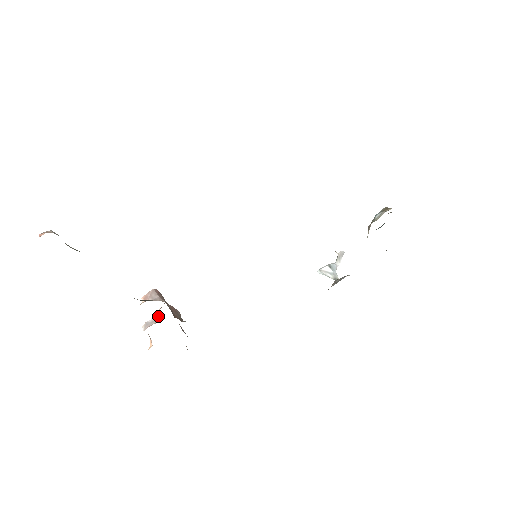
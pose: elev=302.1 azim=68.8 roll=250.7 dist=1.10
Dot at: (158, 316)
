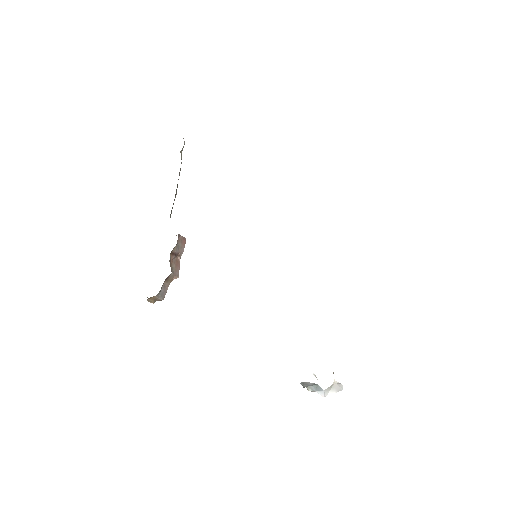
Dot at: occluded
